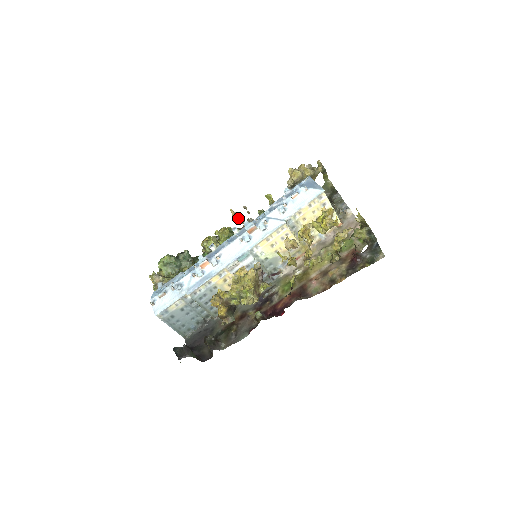
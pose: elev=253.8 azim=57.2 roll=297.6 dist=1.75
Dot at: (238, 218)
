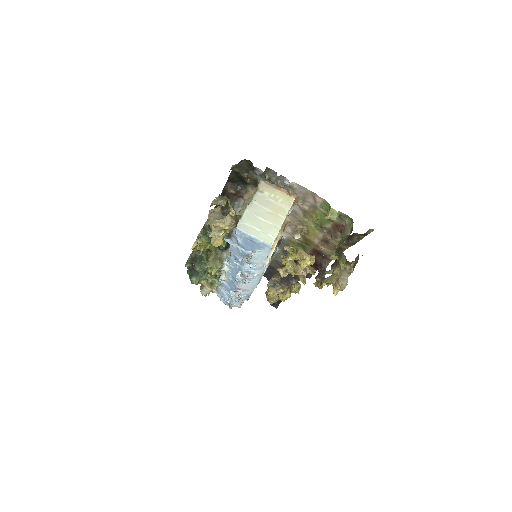
Dot at: occluded
